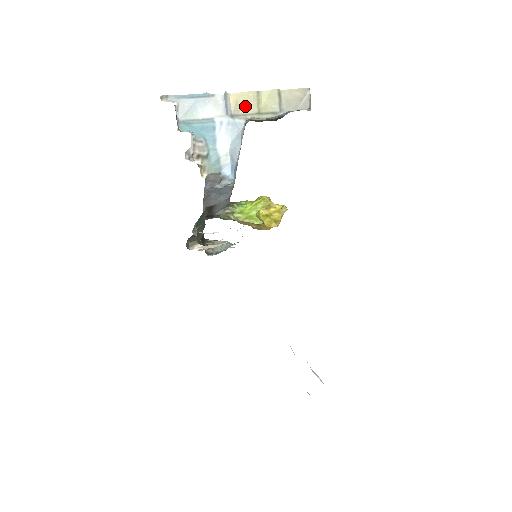
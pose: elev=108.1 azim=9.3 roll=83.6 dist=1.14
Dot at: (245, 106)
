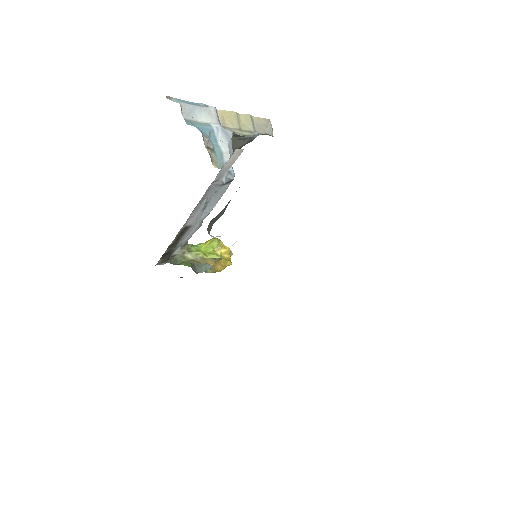
Dot at: (229, 122)
